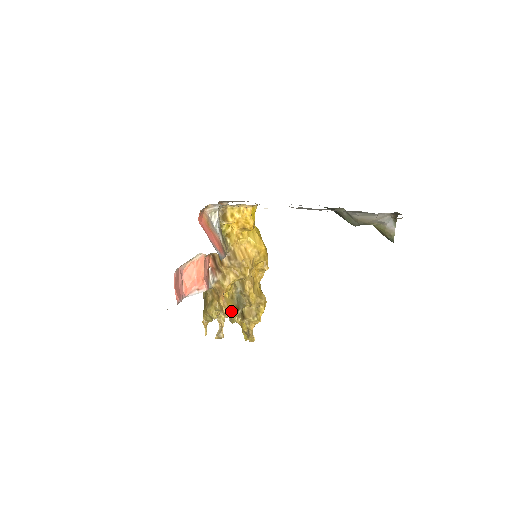
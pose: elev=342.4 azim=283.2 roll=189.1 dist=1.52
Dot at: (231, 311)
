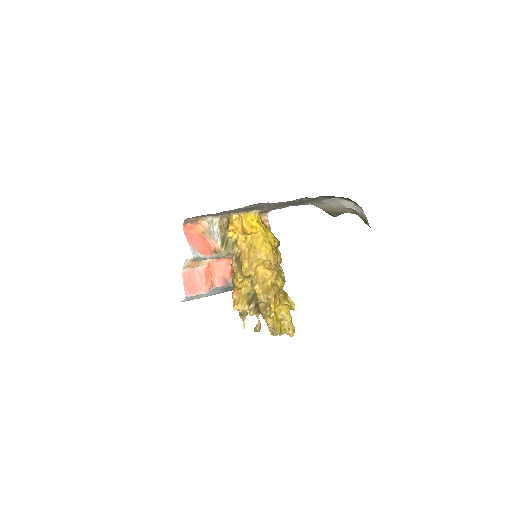
Dot at: (240, 305)
